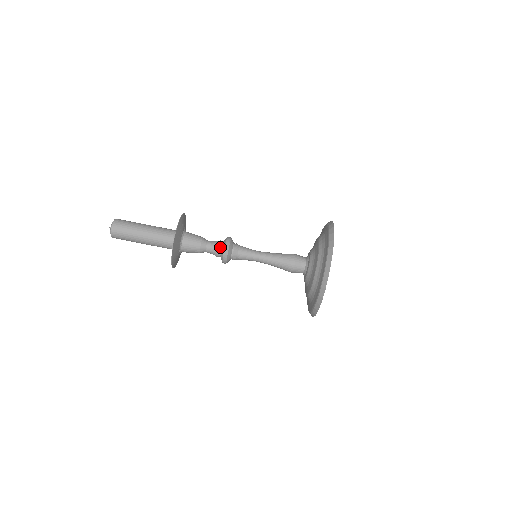
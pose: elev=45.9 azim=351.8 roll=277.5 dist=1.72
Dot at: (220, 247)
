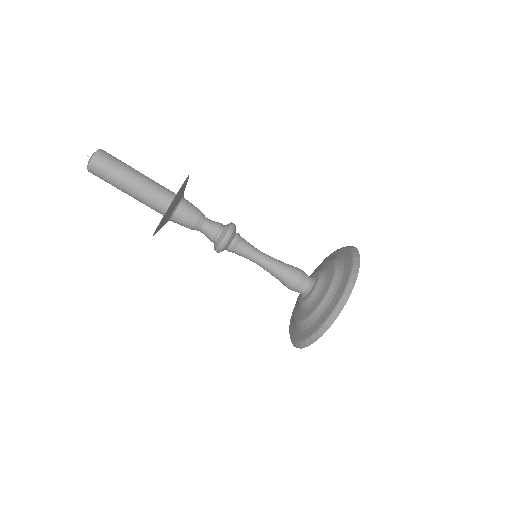
Dot at: (222, 227)
